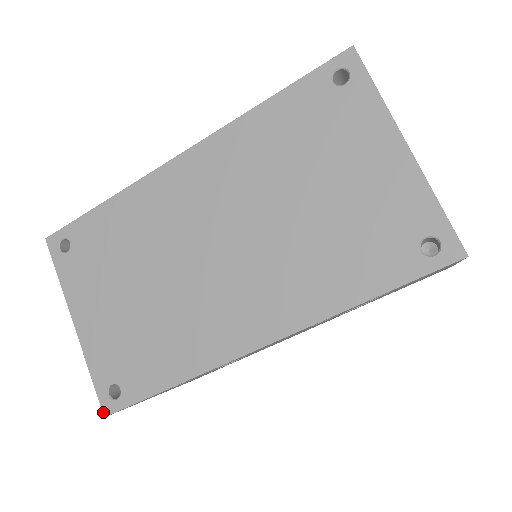
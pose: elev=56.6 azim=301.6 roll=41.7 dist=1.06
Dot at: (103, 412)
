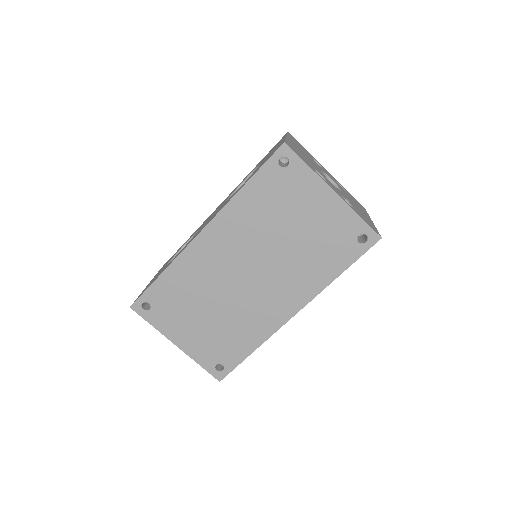
Dot at: (218, 380)
